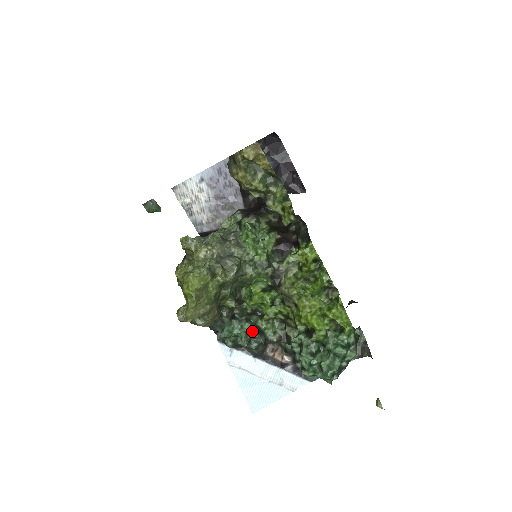
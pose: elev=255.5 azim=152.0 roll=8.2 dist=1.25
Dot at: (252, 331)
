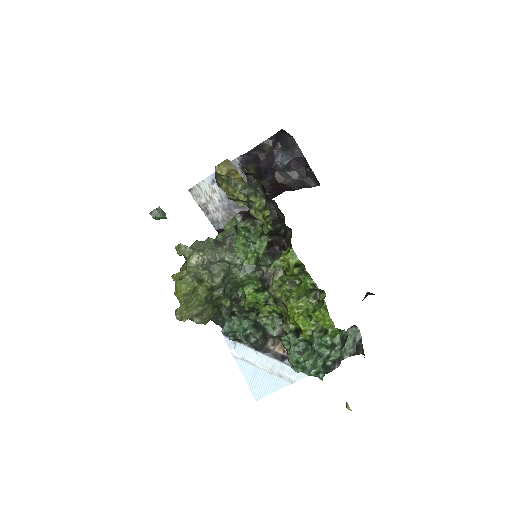
Dot at: (248, 328)
